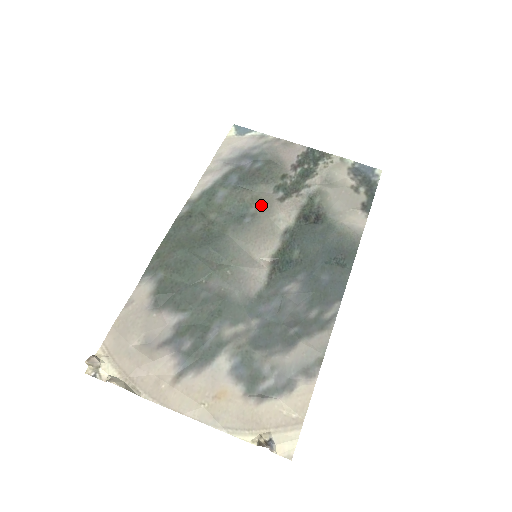
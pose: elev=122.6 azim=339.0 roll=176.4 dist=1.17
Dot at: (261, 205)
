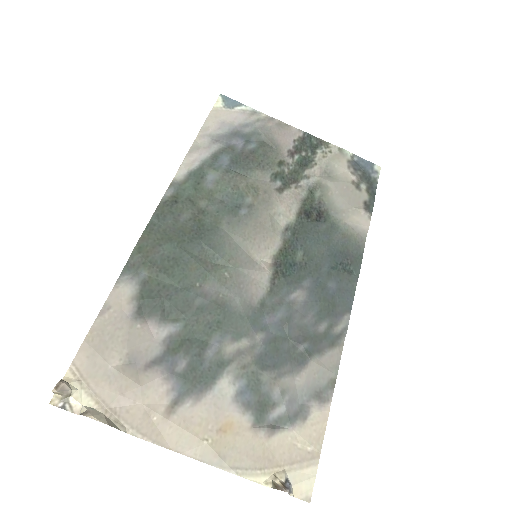
Dot at: (258, 195)
